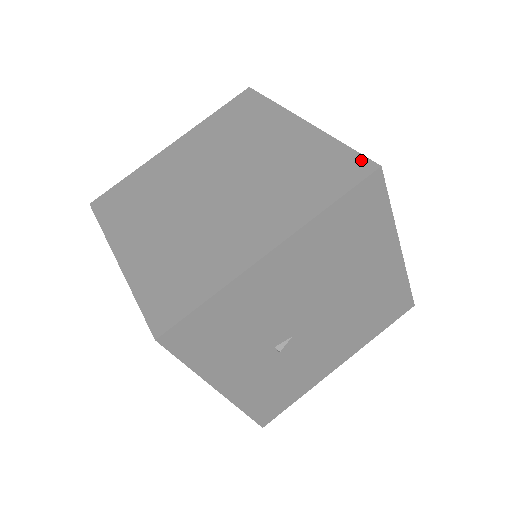
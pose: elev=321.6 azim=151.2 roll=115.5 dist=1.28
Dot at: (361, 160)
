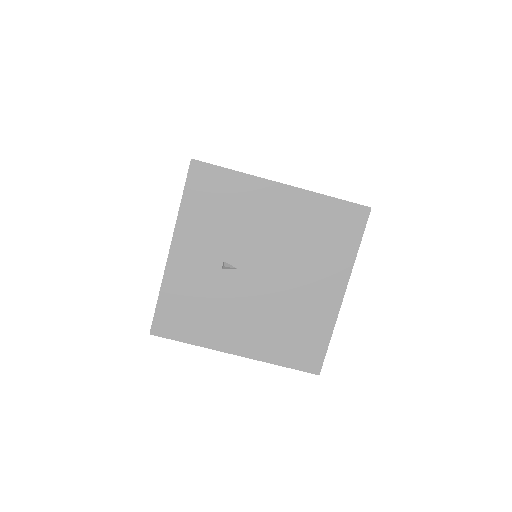
Dot at: occluded
